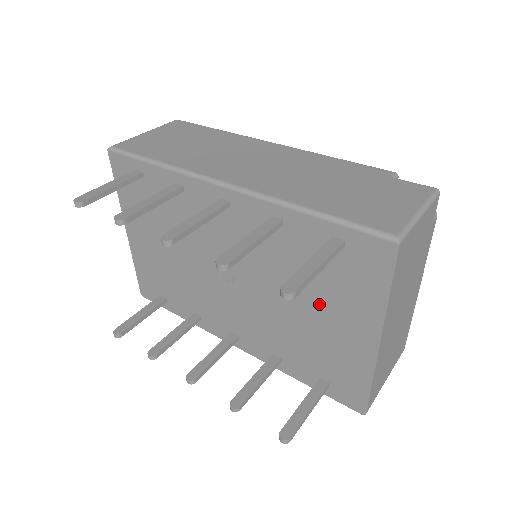
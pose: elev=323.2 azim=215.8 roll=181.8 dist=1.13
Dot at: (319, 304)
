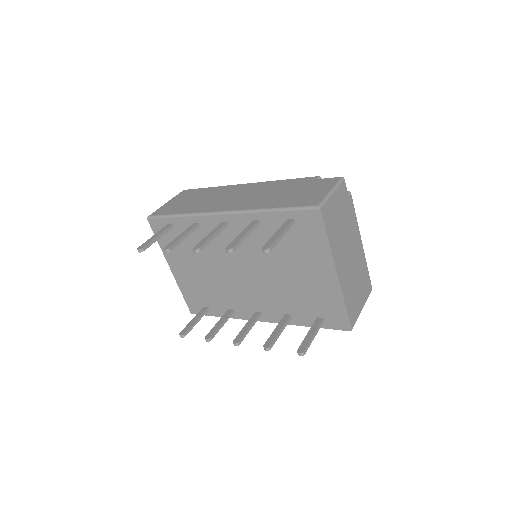
Dot at: (297, 265)
